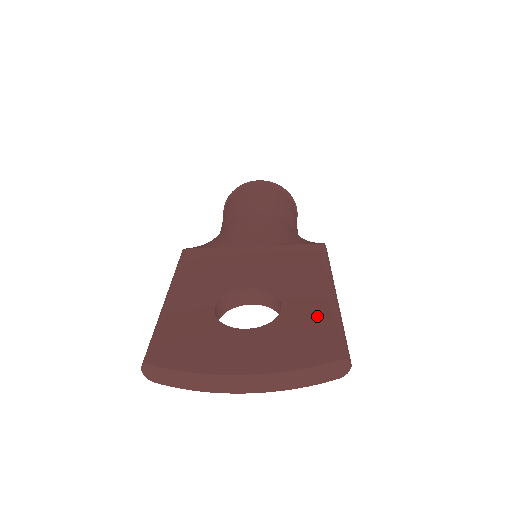
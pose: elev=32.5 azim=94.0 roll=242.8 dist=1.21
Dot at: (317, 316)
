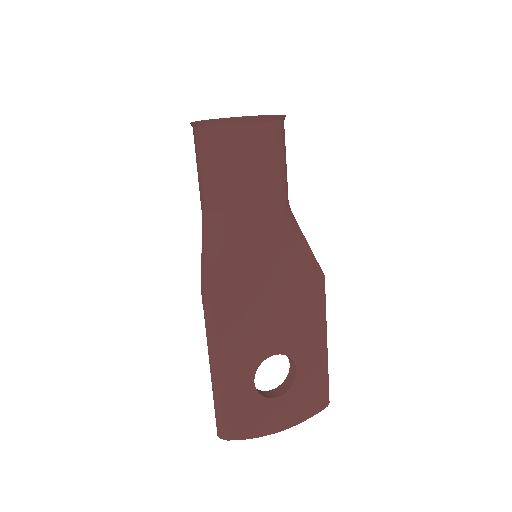
Dot at: (317, 376)
